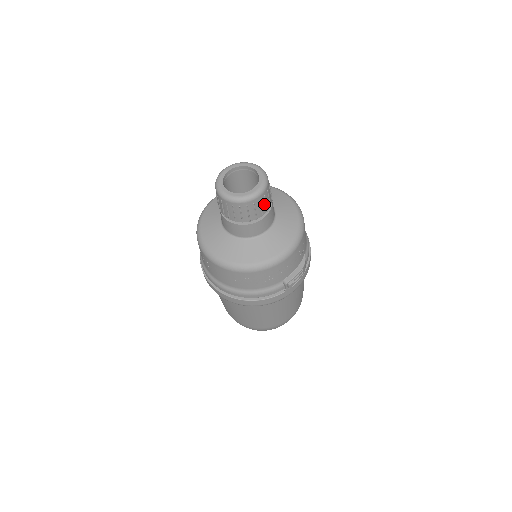
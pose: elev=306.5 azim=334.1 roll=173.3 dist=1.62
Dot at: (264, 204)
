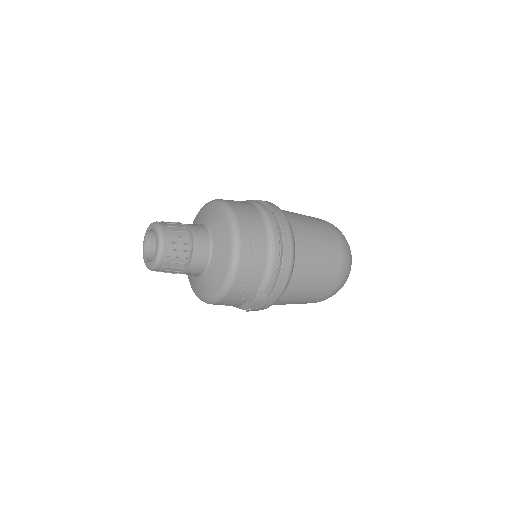
Dot at: (171, 268)
